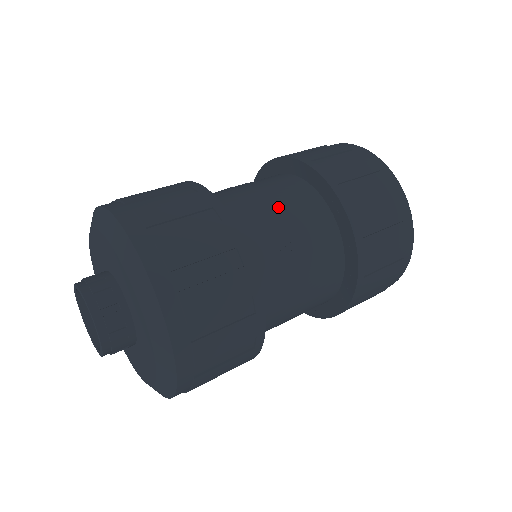
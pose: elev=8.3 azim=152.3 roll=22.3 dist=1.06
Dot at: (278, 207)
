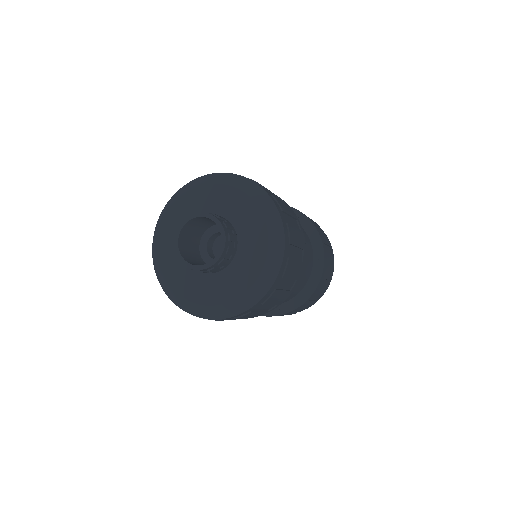
Dot at: occluded
